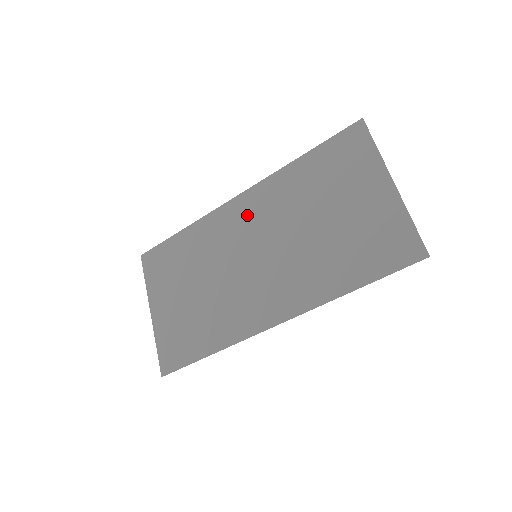
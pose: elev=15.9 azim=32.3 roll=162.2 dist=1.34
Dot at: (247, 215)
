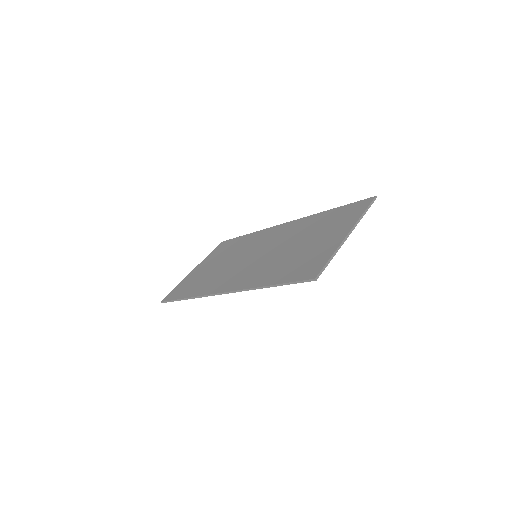
Dot at: (276, 234)
